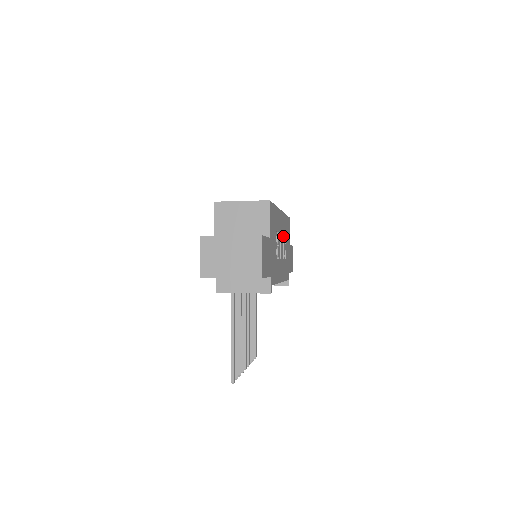
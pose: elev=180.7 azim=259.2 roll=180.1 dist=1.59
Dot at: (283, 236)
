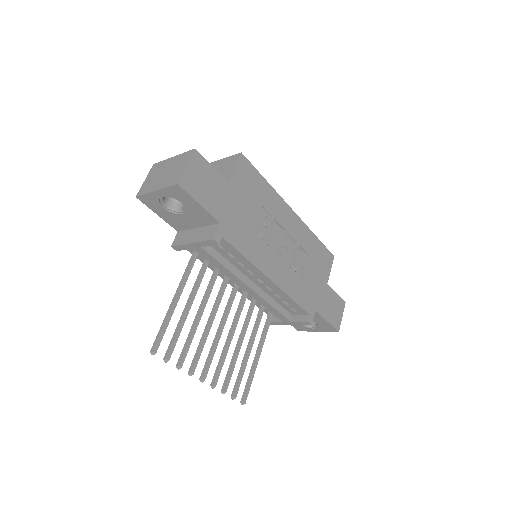
Dot at: (297, 245)
